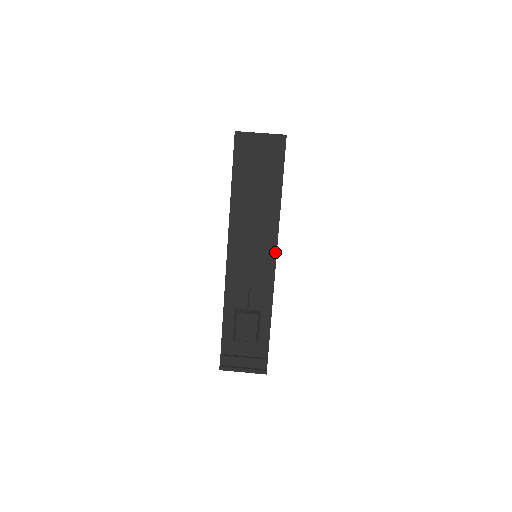
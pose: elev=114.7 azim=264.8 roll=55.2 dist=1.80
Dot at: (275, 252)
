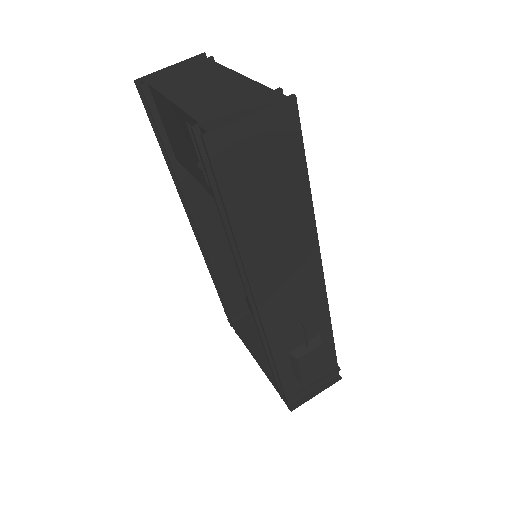
Dot at: (320, 268)
